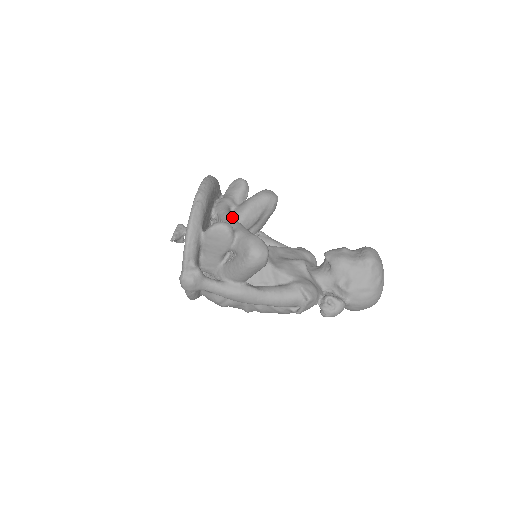
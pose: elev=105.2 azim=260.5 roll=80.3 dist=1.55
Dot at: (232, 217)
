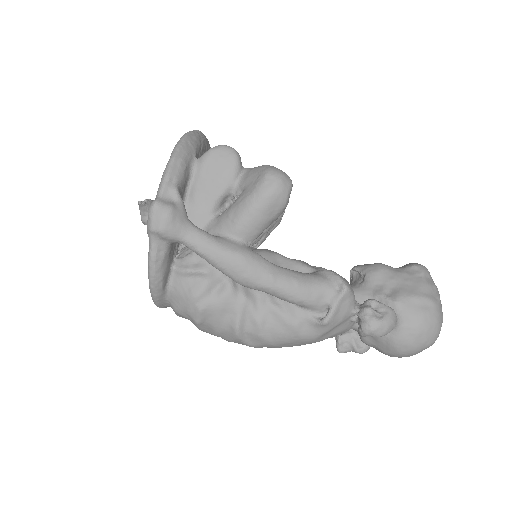
Dot at: occluded
